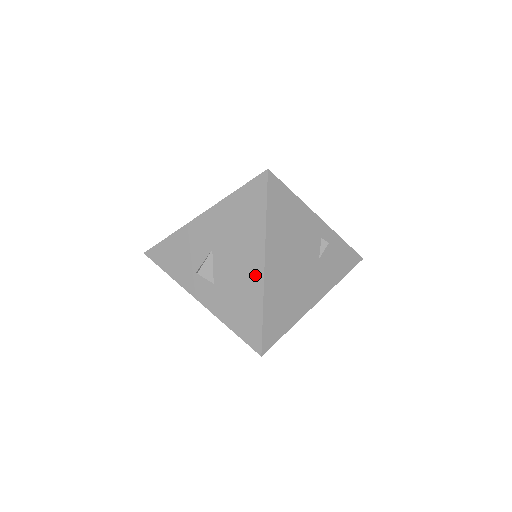
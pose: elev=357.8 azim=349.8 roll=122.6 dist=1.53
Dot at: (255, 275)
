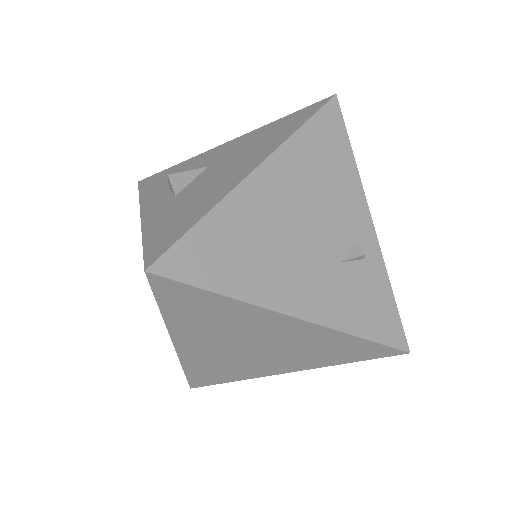
Dot at: (233, 180)
